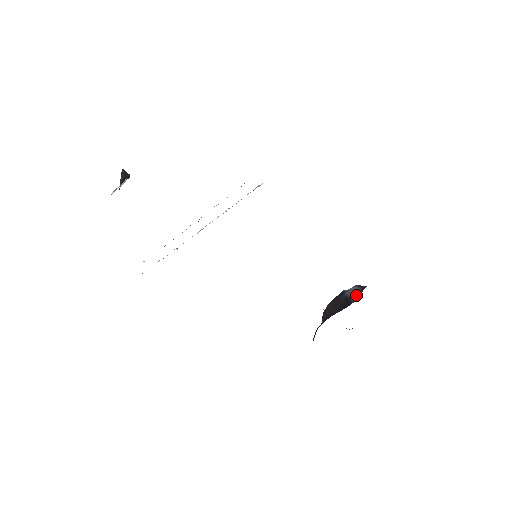
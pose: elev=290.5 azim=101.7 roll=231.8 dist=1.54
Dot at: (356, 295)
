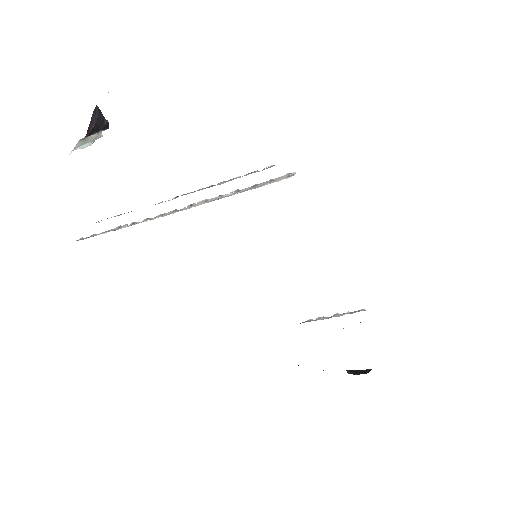
Dot at: occluded
